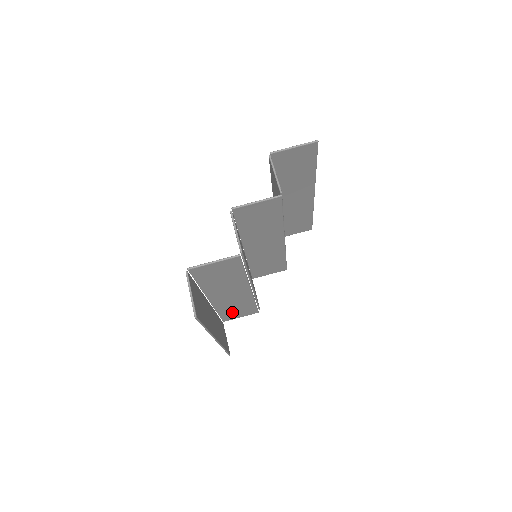
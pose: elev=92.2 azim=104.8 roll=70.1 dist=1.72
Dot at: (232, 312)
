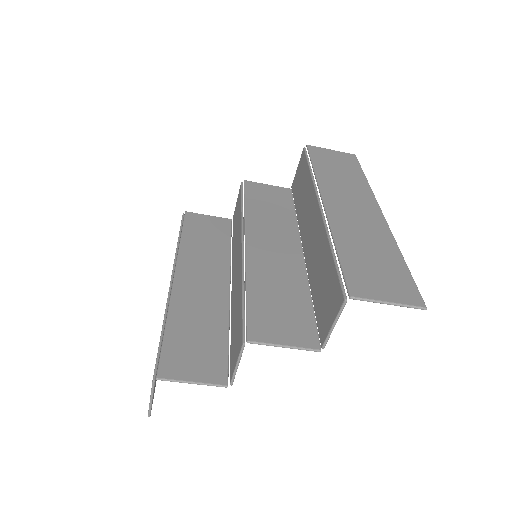
Dot at: (199, 234)
